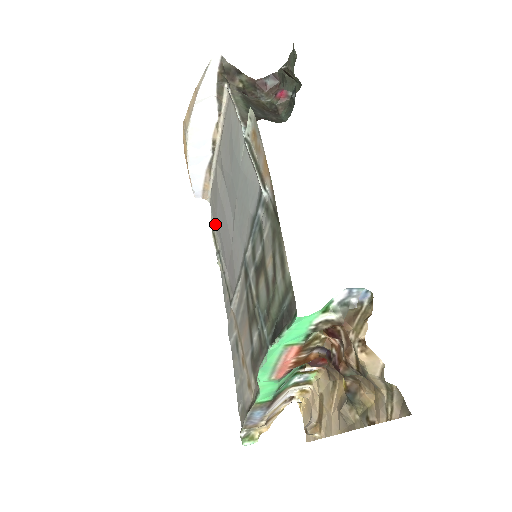
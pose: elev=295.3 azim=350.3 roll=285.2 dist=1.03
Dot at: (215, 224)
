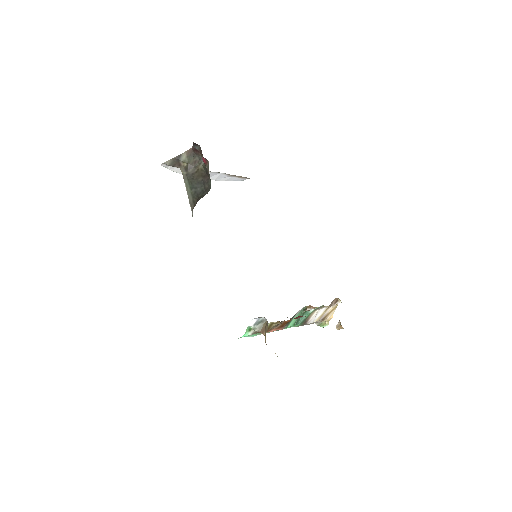
Dot at: occluded
